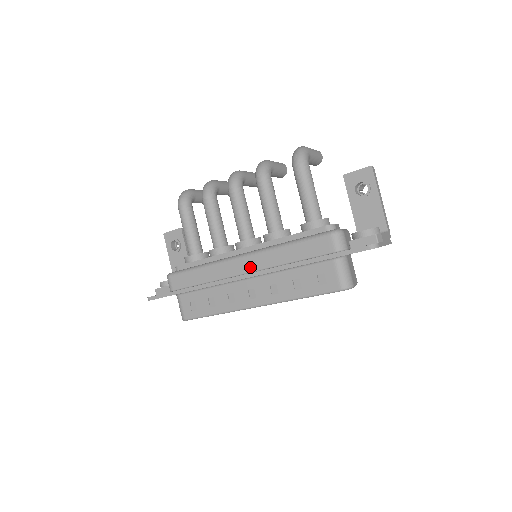
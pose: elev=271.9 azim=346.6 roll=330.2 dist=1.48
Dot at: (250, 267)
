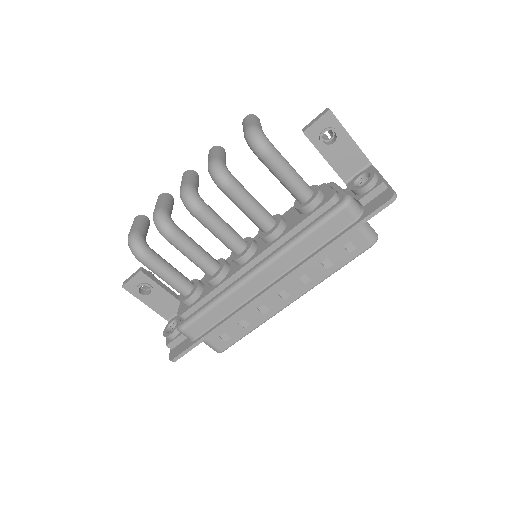
Dot at: (272, 276)
